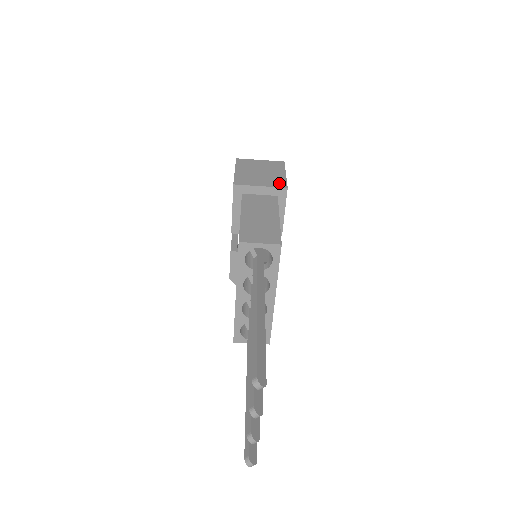
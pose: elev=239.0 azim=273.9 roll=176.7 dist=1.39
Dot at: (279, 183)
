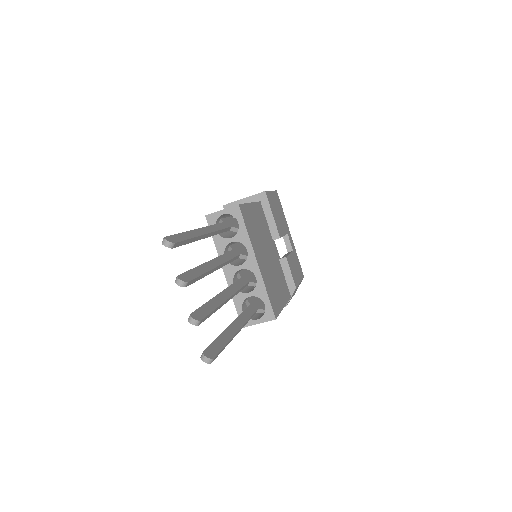
Dot at: occluded
